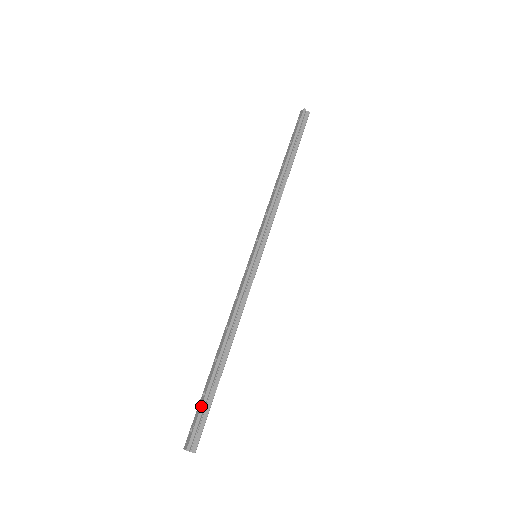
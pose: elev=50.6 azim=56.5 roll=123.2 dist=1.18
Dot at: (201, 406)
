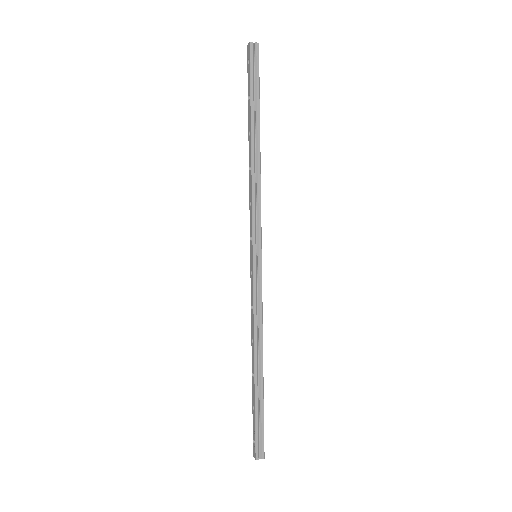
Dot at: (255, 421)
